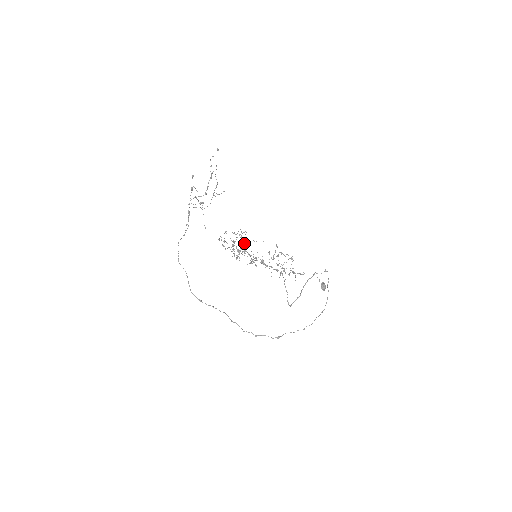
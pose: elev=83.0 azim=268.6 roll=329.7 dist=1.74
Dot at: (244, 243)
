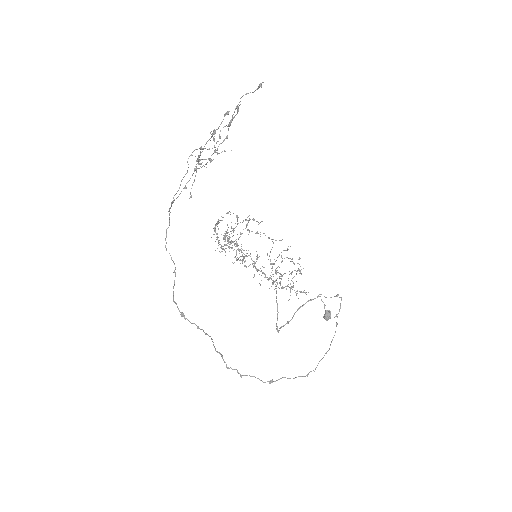
Dot at: (241, 233)
